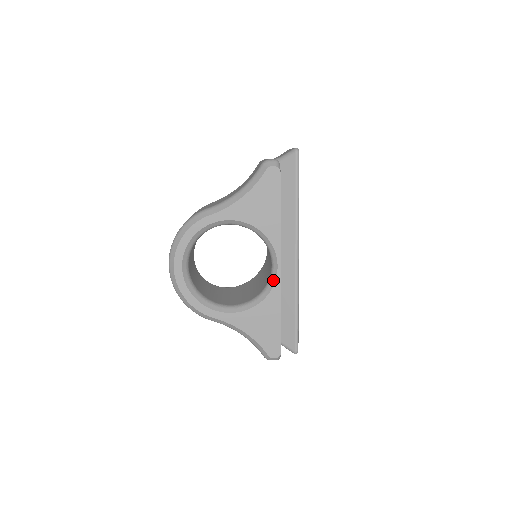
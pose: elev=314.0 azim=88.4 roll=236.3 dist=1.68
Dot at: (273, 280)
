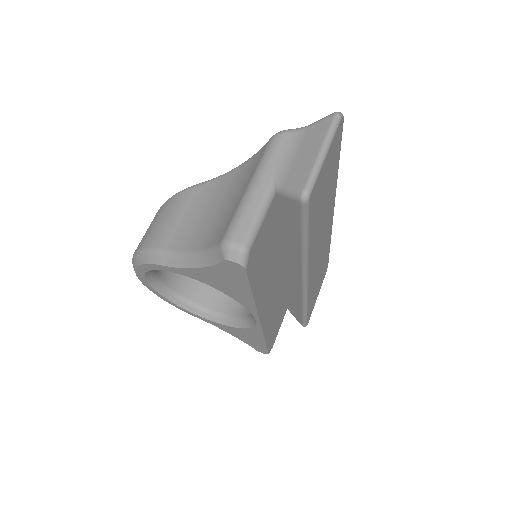
Dot at: (253, 323)
